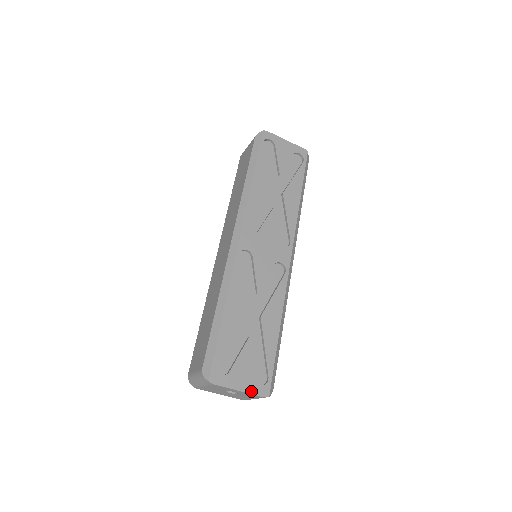
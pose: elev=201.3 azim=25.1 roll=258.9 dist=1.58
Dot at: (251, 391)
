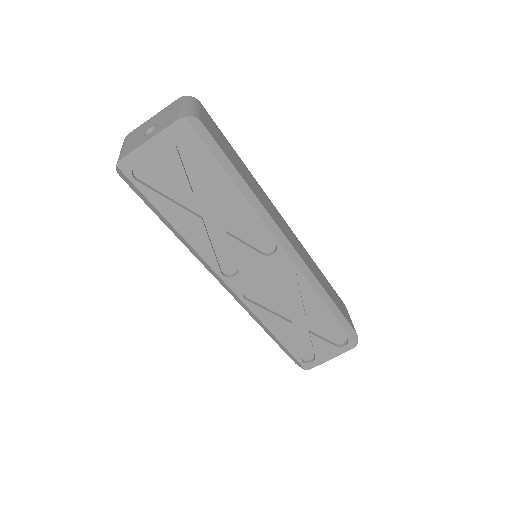
Dot at: (340, 353)
